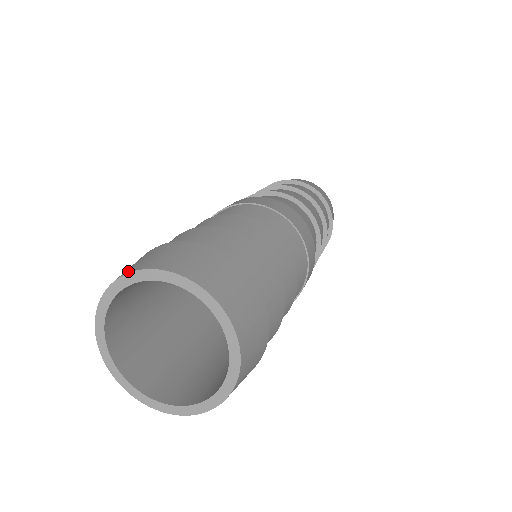
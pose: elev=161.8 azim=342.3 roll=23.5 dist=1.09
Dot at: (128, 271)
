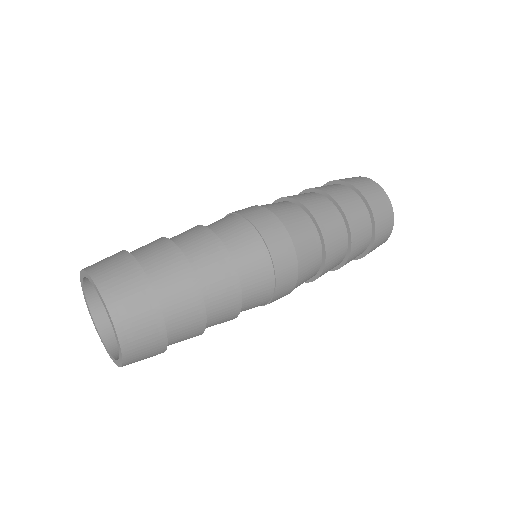
Dot at: occluded
